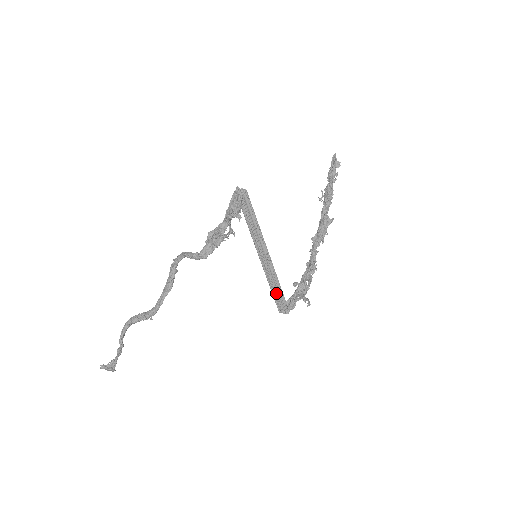
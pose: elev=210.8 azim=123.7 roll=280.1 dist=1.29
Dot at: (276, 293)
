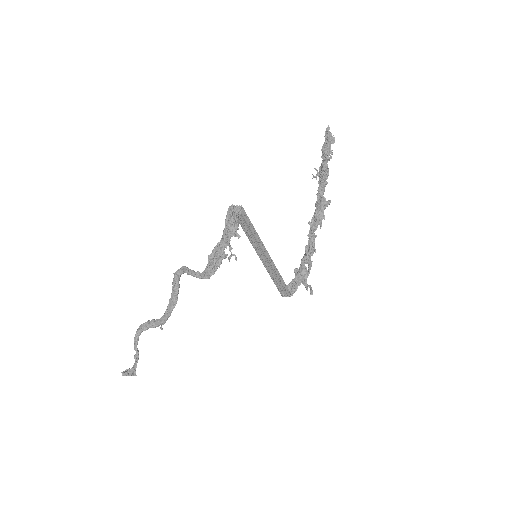
Dot at: (278, 284)
